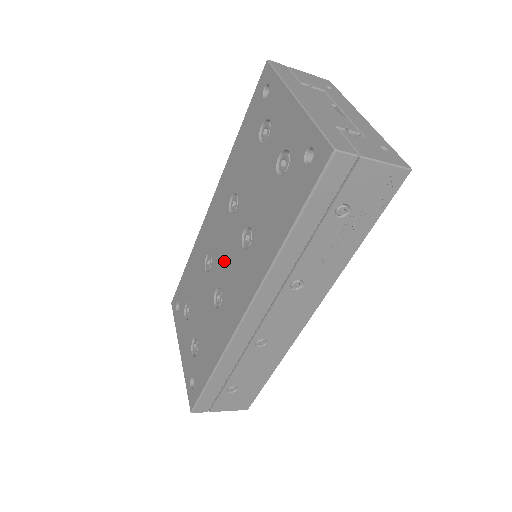
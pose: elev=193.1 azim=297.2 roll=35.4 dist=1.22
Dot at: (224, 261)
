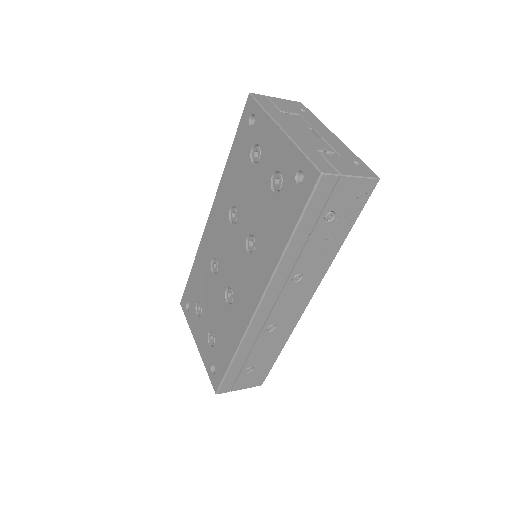
Dot at: (231, 264)
